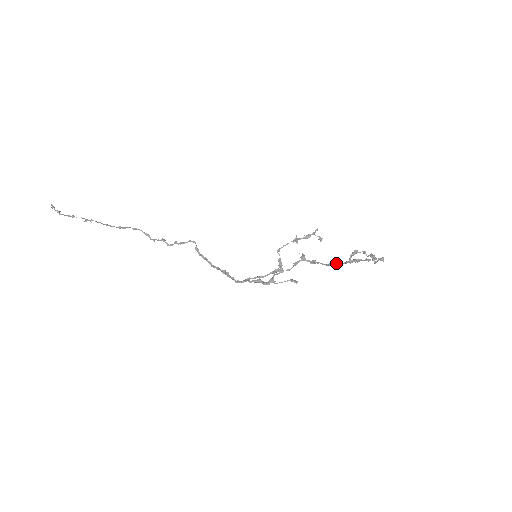
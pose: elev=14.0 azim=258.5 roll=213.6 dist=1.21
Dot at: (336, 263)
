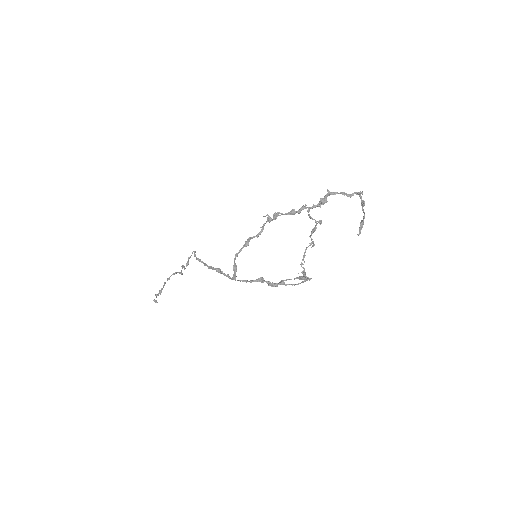
Dot at: (299, 209)
